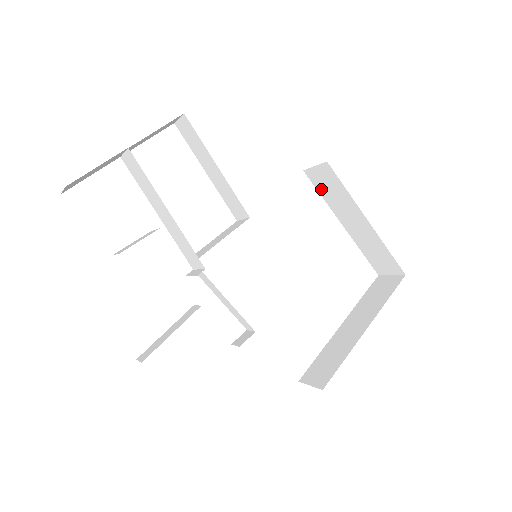
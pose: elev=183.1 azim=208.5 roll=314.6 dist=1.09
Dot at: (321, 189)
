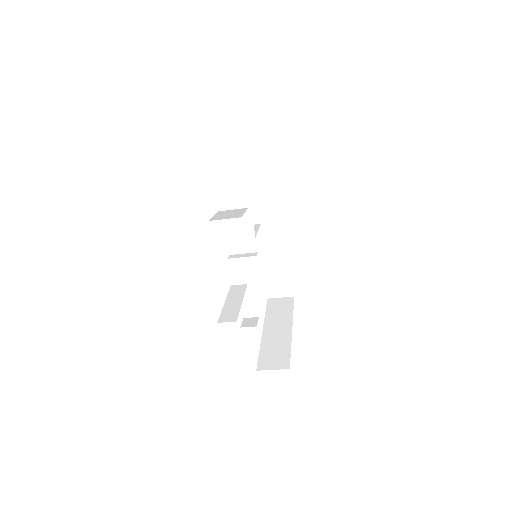
Dot at: occluded
